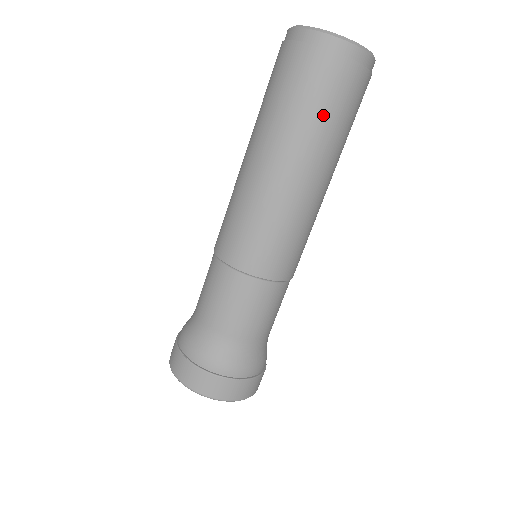
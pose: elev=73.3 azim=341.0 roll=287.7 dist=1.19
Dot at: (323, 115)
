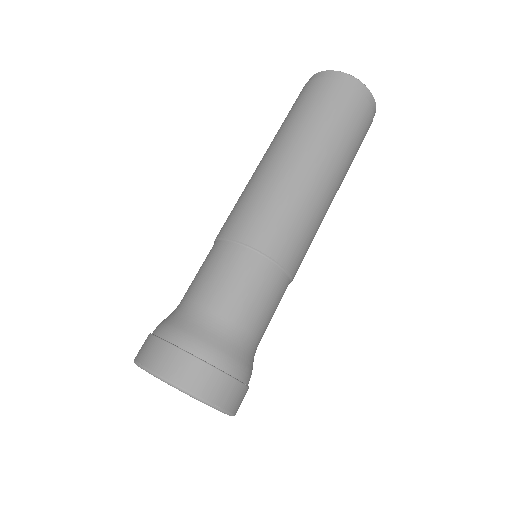
Dot at: (301, 112)
